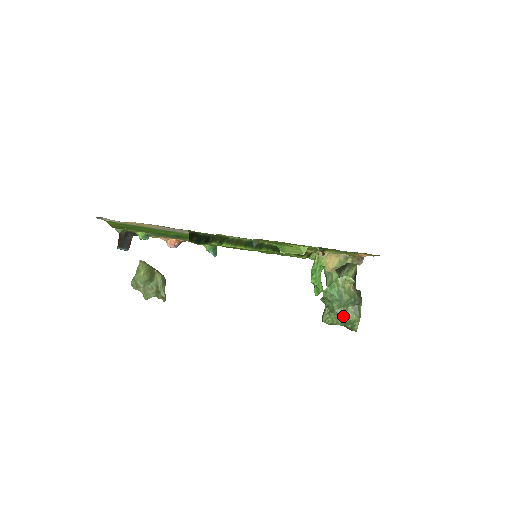
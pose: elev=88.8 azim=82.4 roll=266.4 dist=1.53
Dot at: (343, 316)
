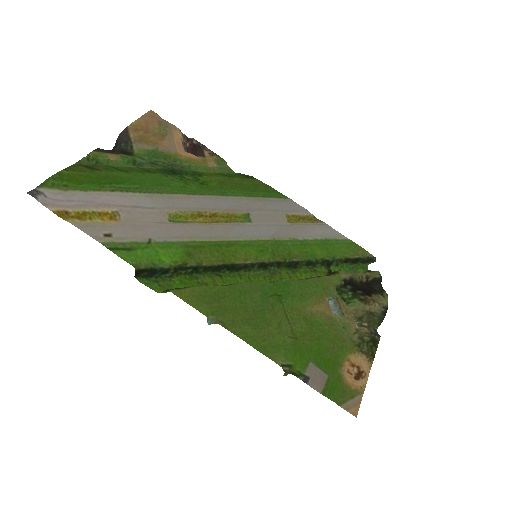
Dot at: occluded
